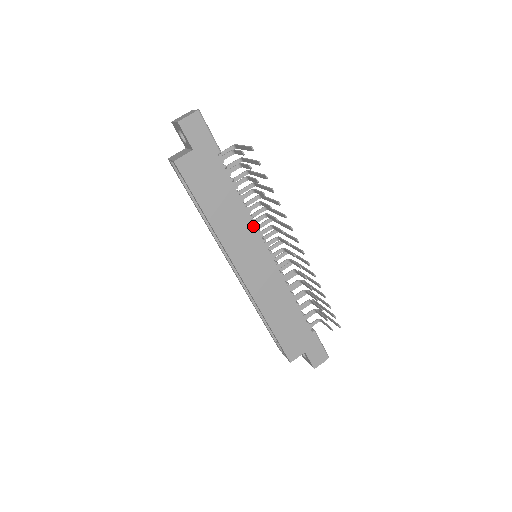
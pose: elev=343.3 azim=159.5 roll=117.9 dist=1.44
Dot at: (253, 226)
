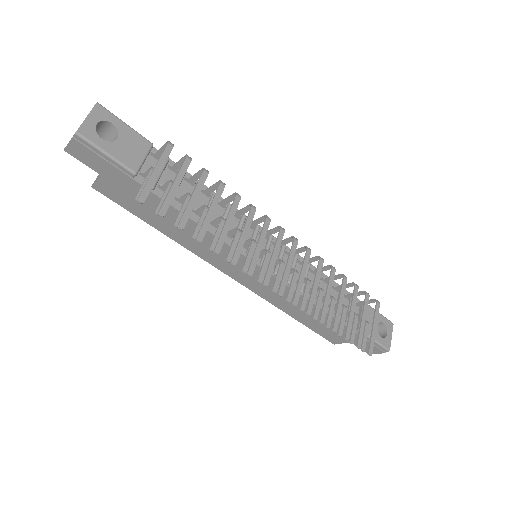
Dot at: occluded
